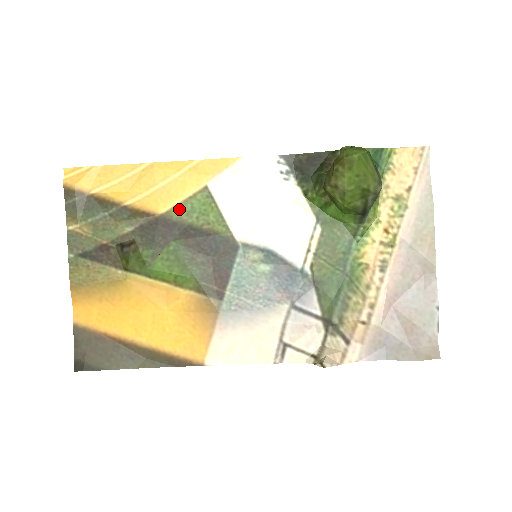
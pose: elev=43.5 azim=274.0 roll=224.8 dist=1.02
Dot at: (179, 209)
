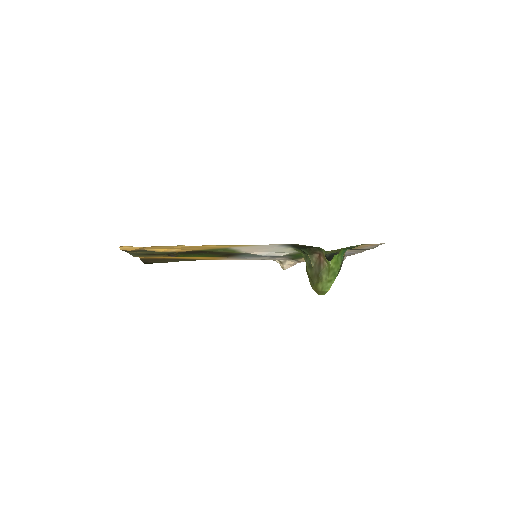
Dot at: (207, 250)
